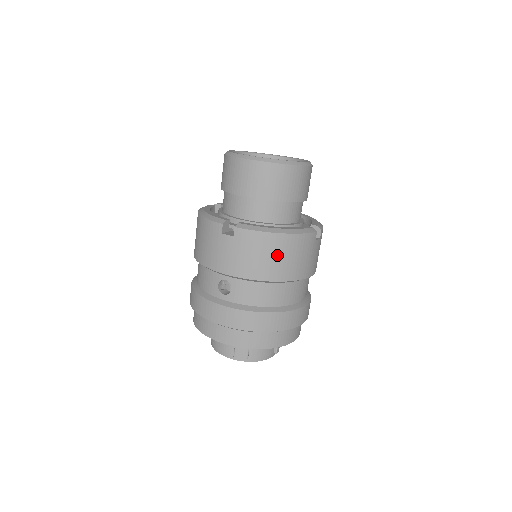
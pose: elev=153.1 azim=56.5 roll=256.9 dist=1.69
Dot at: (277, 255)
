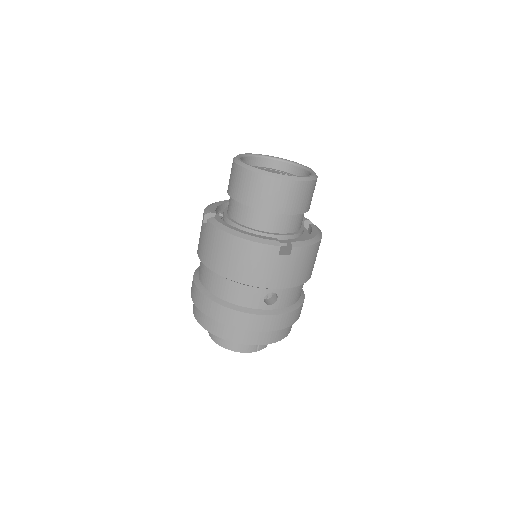
Dot at: (314, 259)
